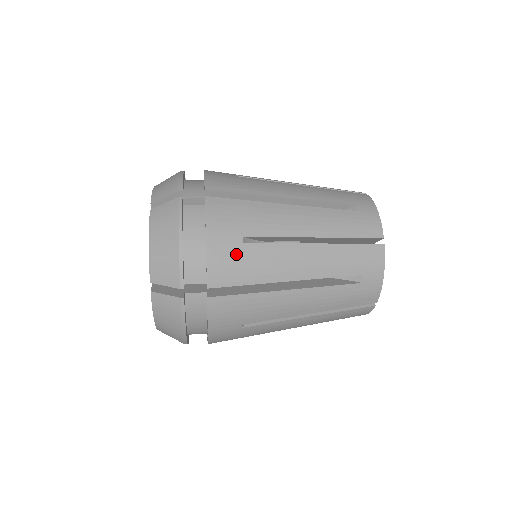
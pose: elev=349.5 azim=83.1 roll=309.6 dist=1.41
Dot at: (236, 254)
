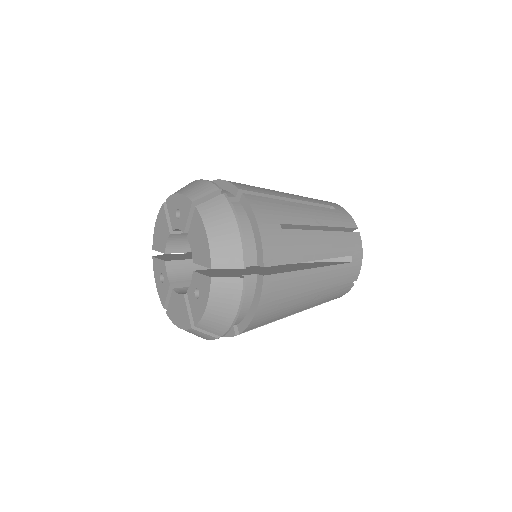
Dot at: (269, 315)
